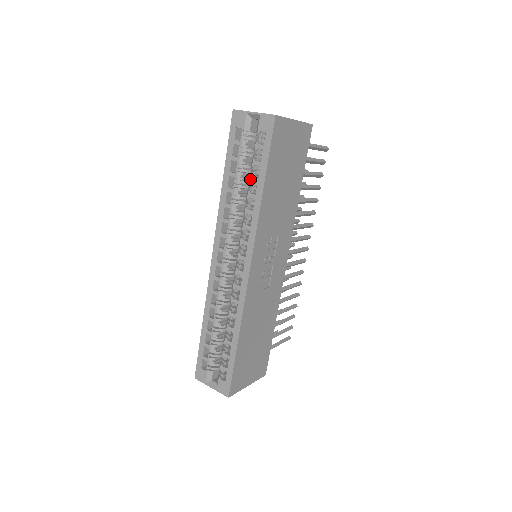
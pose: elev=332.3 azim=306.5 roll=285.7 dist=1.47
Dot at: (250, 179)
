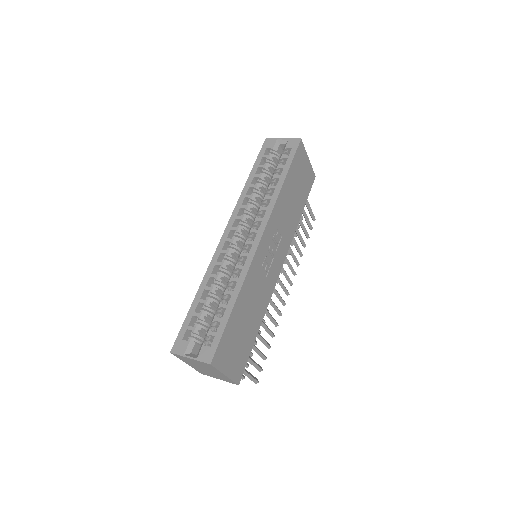
Dot at: (273, 176)
